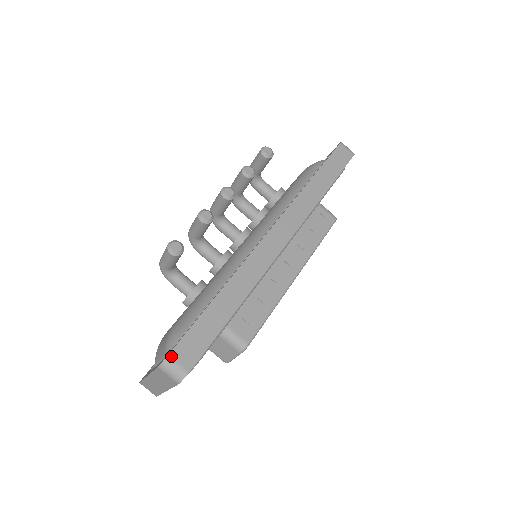
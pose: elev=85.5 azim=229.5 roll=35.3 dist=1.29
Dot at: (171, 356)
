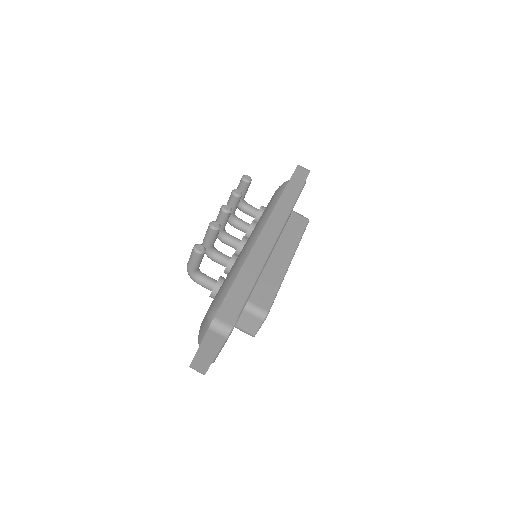
Dot at: (217, 317)
